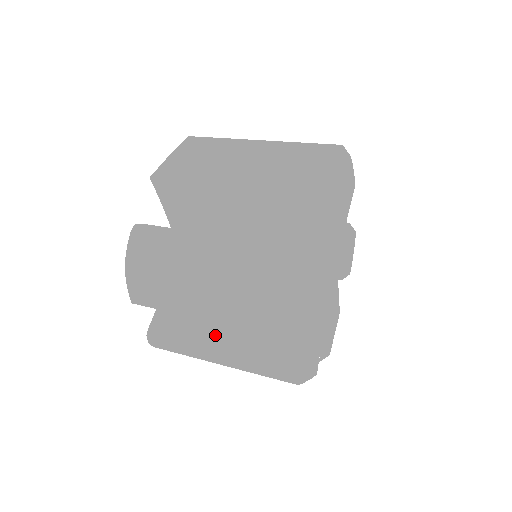
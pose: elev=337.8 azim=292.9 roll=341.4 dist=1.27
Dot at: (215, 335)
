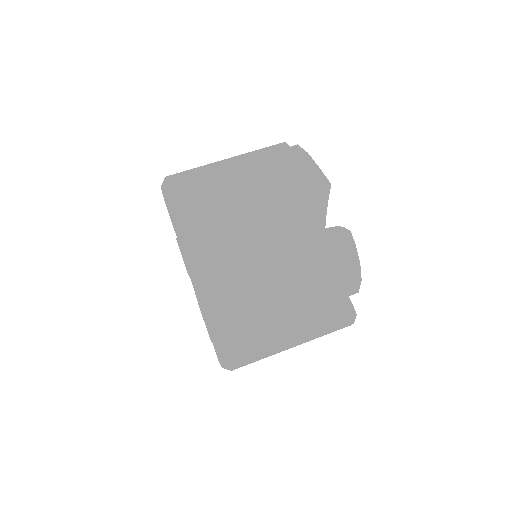
Dot at: (281, 328)
